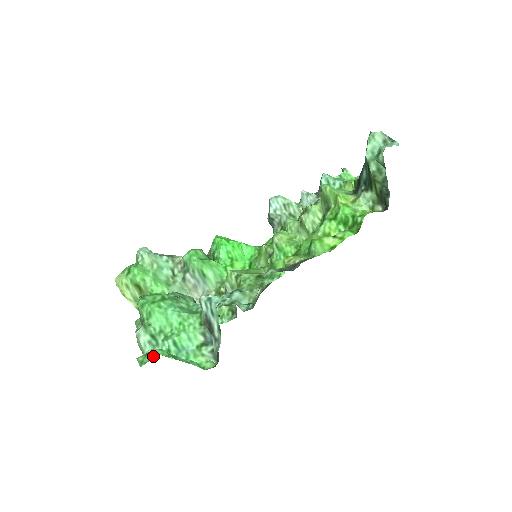
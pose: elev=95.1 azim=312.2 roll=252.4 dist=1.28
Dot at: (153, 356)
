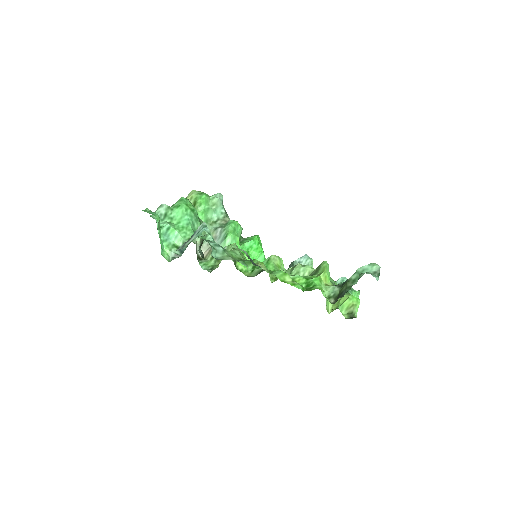
Dot at: (153, 214)
